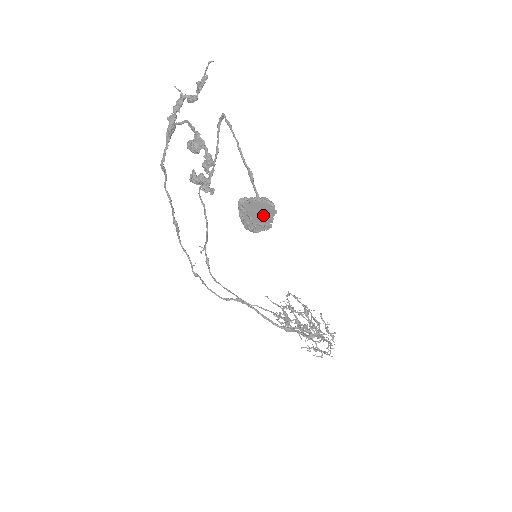
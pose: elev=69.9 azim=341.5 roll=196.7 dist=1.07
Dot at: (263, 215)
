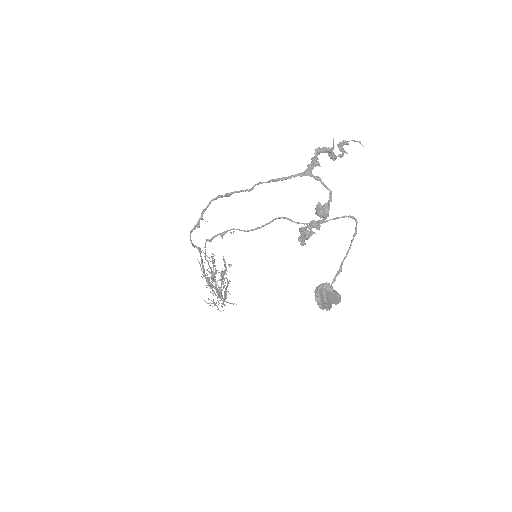
Dot at: (330, 300)
